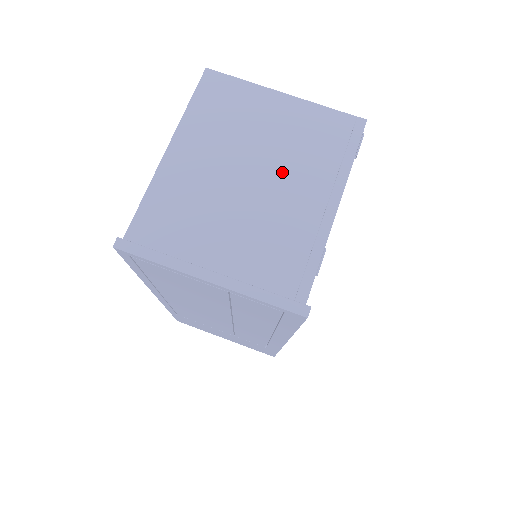
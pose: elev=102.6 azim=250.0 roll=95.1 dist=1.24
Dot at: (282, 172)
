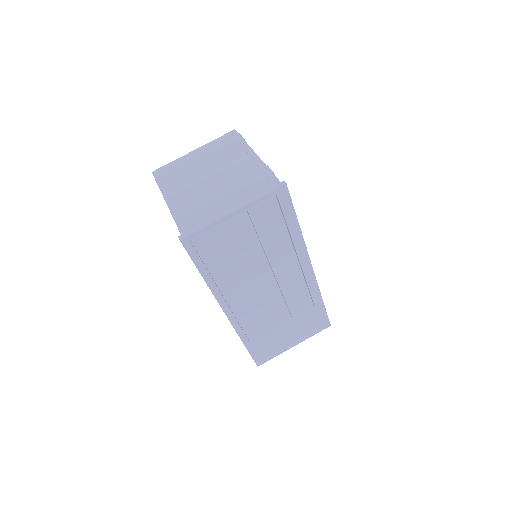
Dot at: (221, 166)
